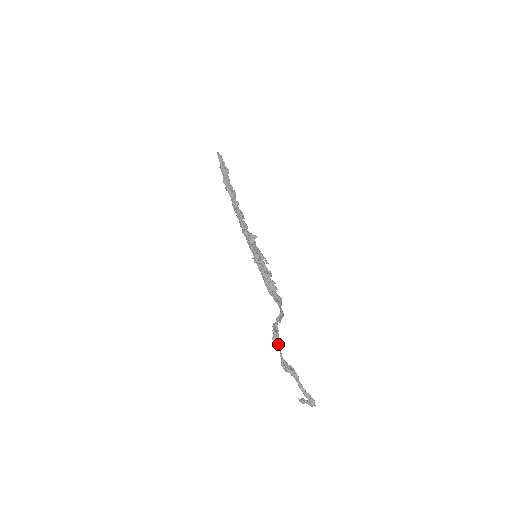
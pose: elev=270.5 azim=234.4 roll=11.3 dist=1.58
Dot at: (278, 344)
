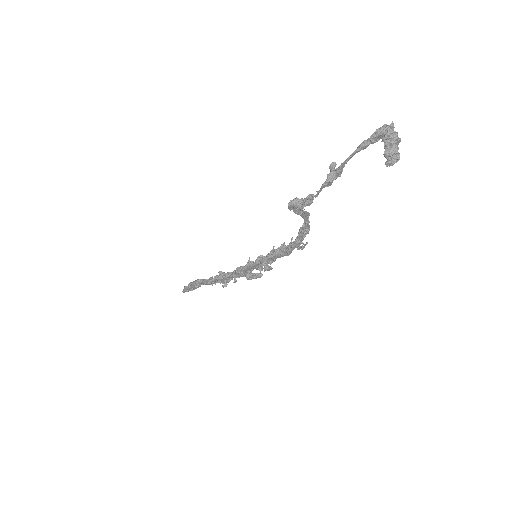
Dot at: (305, 198)
